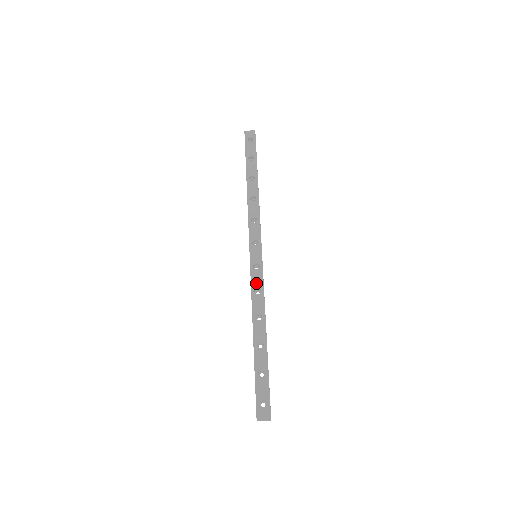
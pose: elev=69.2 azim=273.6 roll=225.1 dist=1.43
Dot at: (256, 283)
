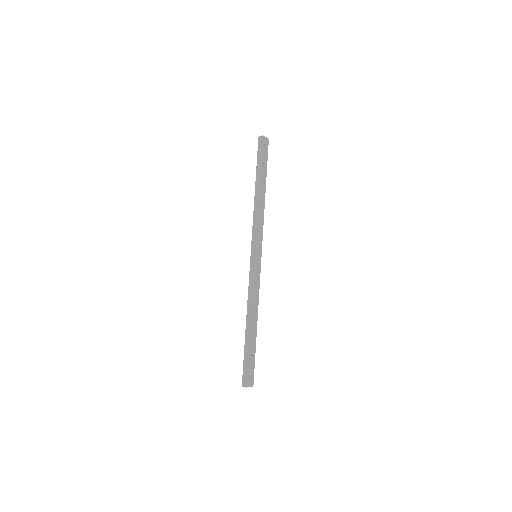
Dot at: (256, 280)
